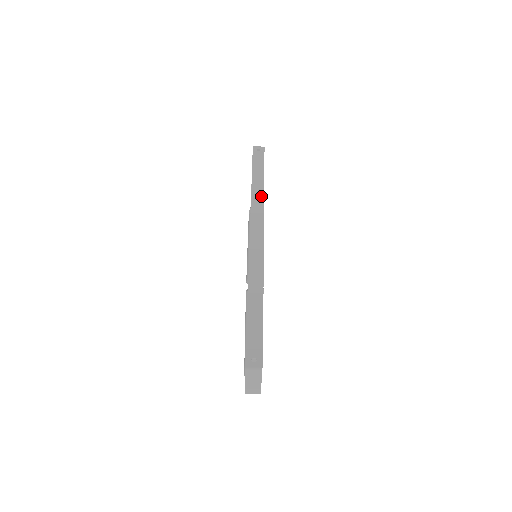
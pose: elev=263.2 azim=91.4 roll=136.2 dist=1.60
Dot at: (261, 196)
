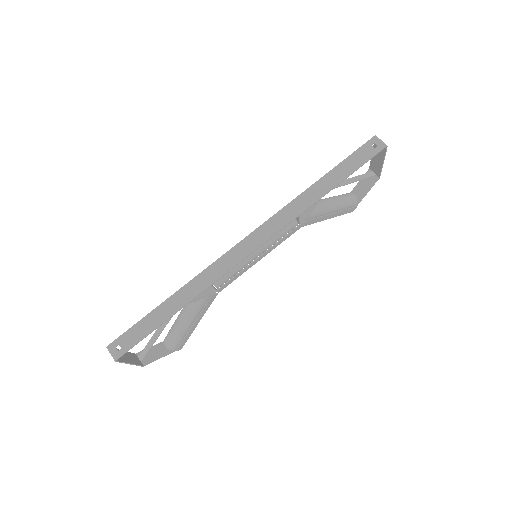
Dot at: (307, 204)
